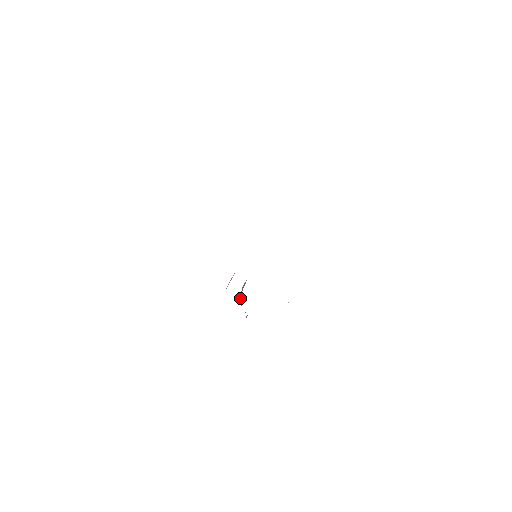
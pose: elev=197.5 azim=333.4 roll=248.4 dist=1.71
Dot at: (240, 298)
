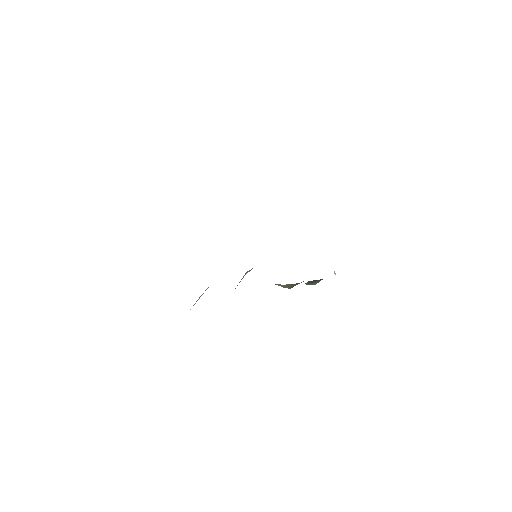
Dot at: occluded
